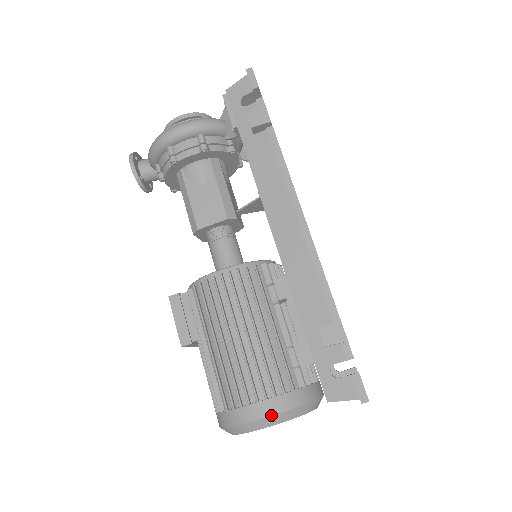
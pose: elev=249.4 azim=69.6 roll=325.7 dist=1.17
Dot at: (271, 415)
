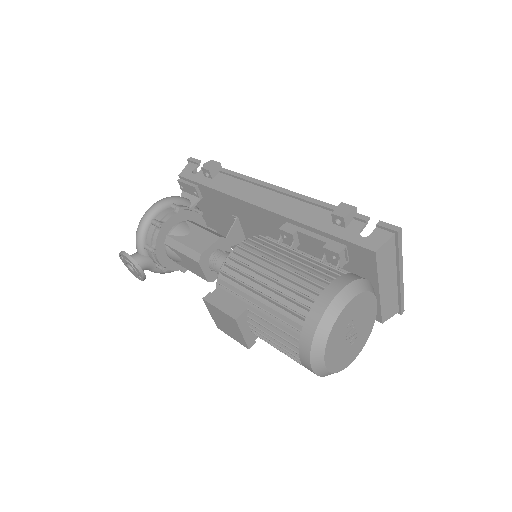
Dot at: (343, 288)
